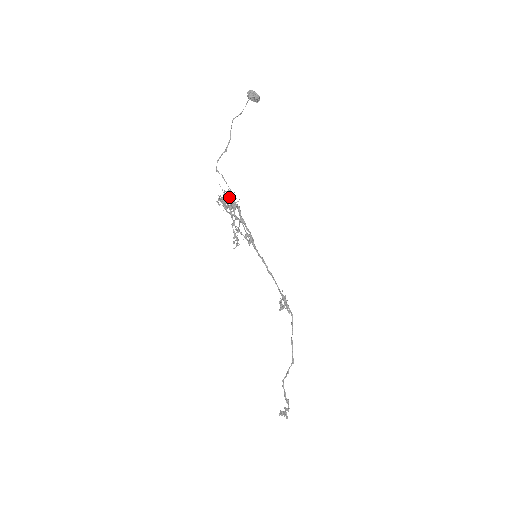
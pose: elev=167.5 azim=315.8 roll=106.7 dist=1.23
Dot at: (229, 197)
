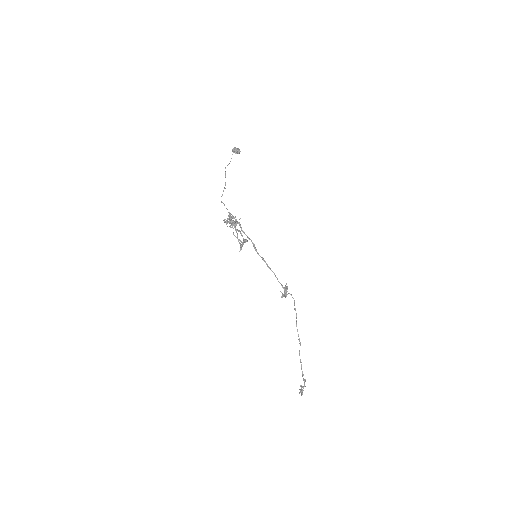
Dot at: (230, 217)
